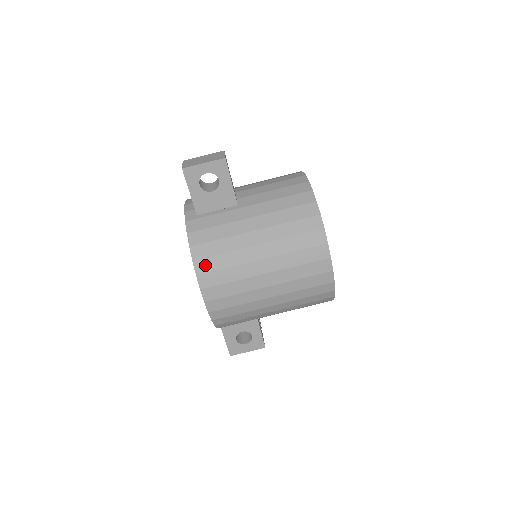
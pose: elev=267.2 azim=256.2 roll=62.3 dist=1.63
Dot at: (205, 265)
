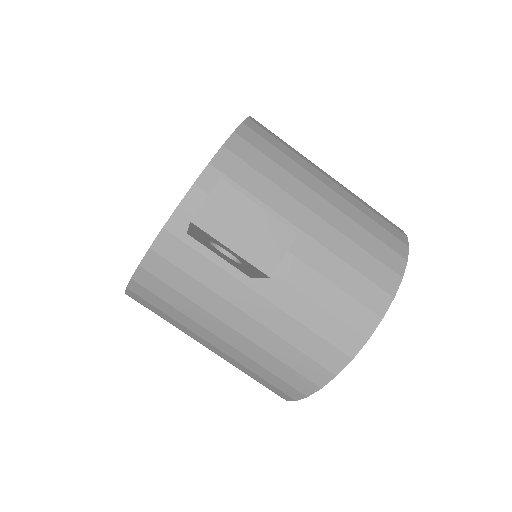
Dot at: (144, 293)
